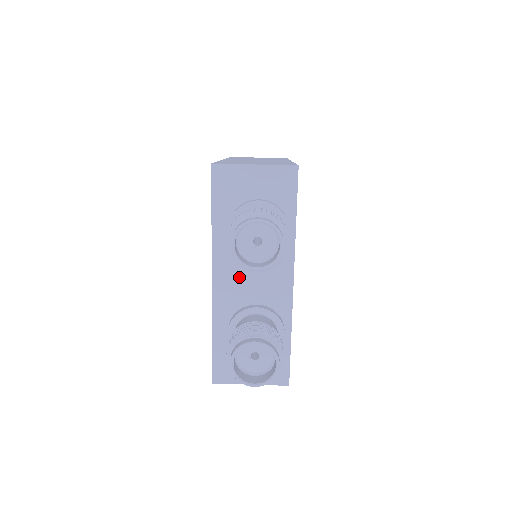
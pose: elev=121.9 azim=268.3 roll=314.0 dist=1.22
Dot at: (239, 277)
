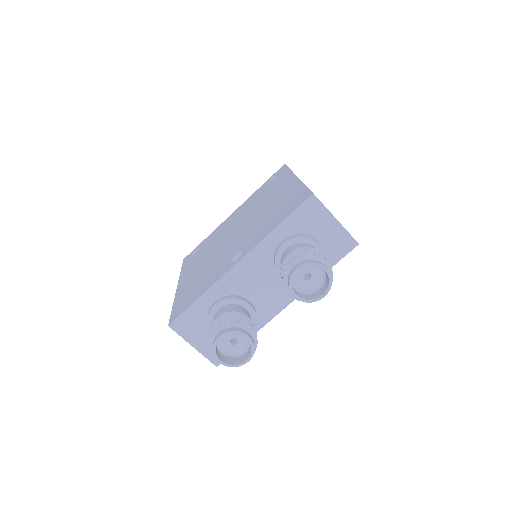
Dot at: (257, 275)
